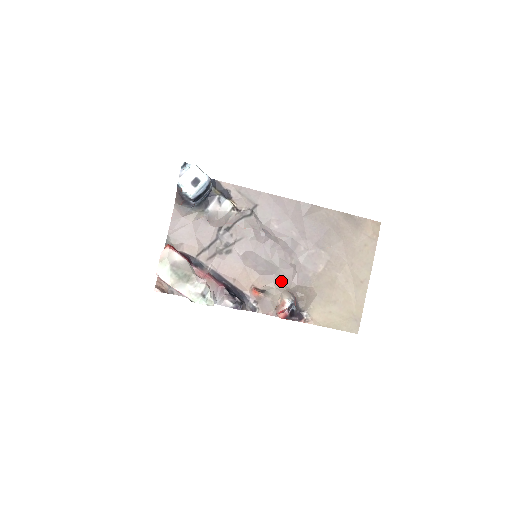
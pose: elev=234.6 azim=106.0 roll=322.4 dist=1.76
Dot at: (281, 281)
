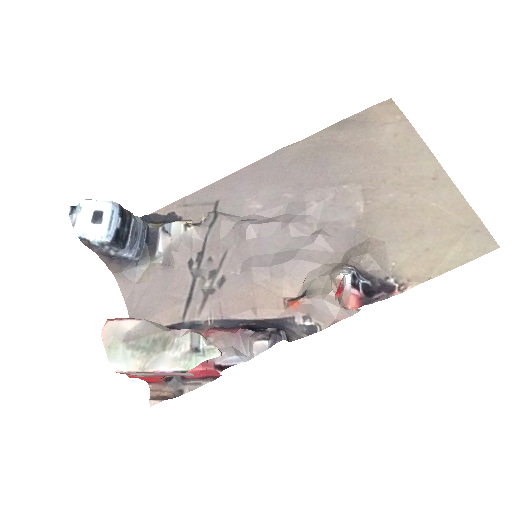
Dot at: (318, 263)
